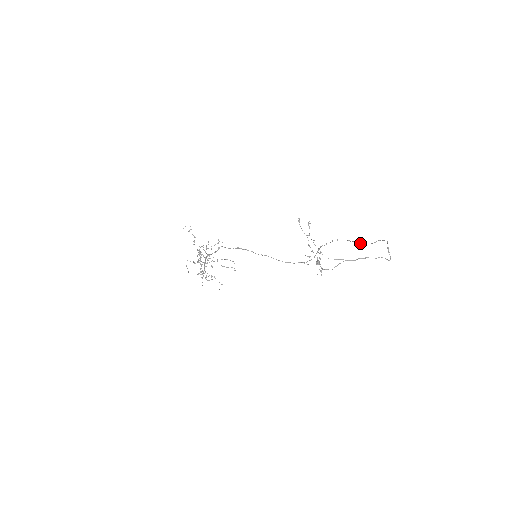
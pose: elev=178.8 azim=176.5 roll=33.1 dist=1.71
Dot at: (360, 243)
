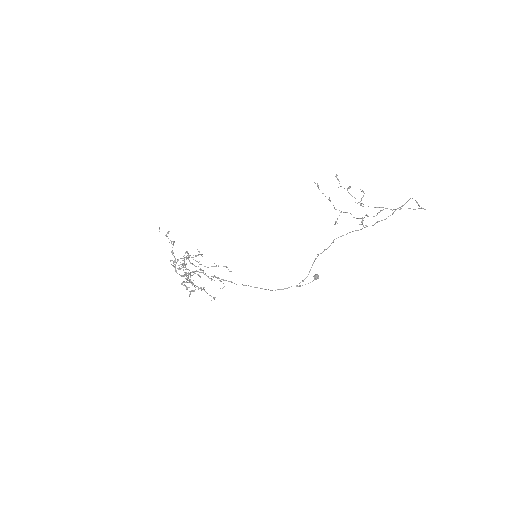
Dot at: (372, 225)
